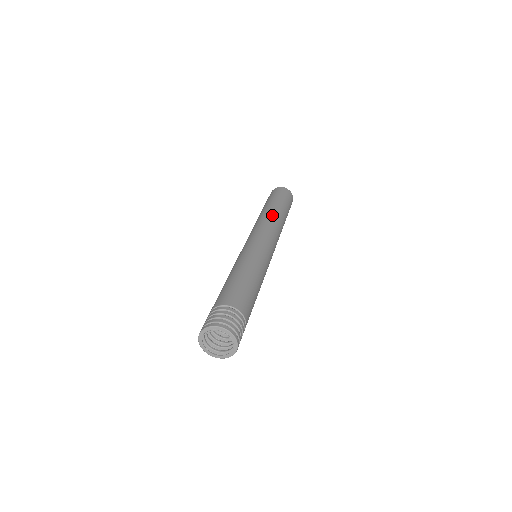
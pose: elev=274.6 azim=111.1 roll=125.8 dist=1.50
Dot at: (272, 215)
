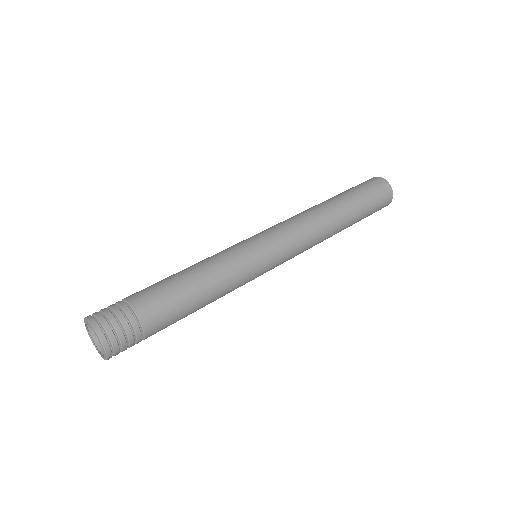
Dot at: (323, 214)
